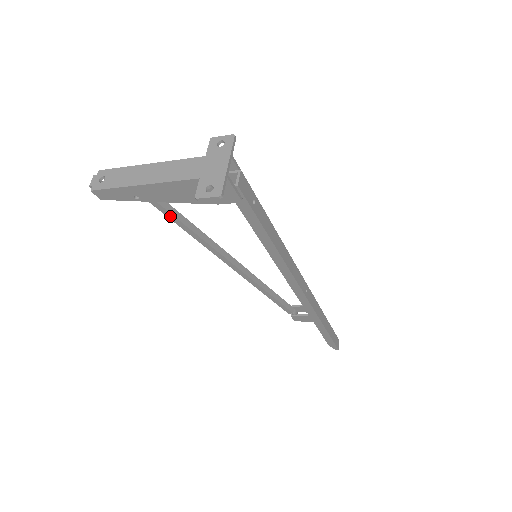
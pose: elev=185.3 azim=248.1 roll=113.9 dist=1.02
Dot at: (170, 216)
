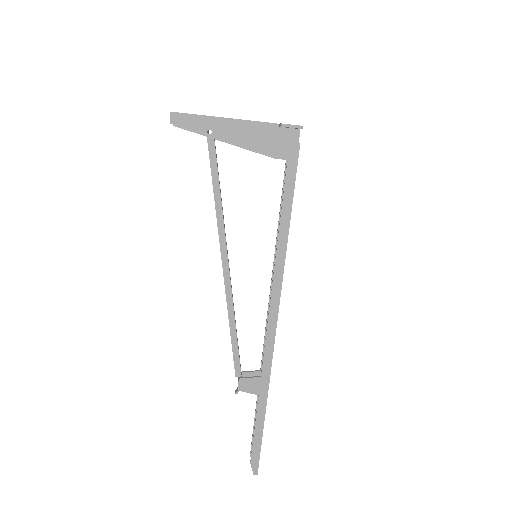
Dot at: (214, 173)
